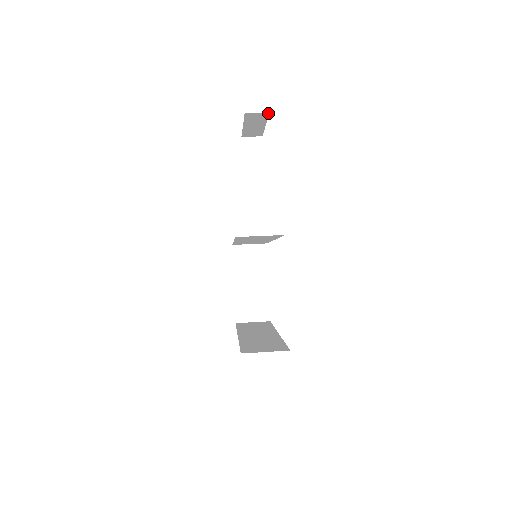
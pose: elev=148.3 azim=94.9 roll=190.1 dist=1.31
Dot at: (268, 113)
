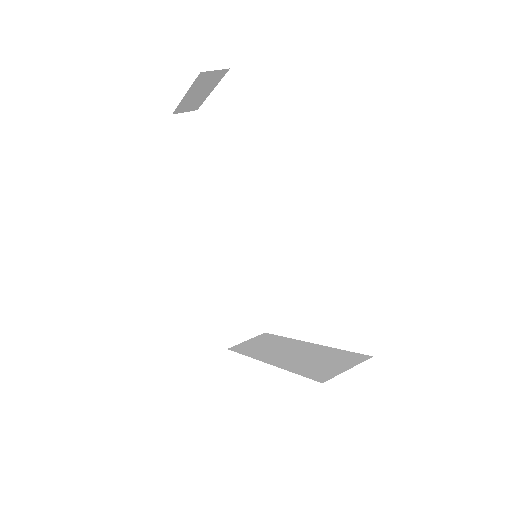
Dot at: (227, 70)
